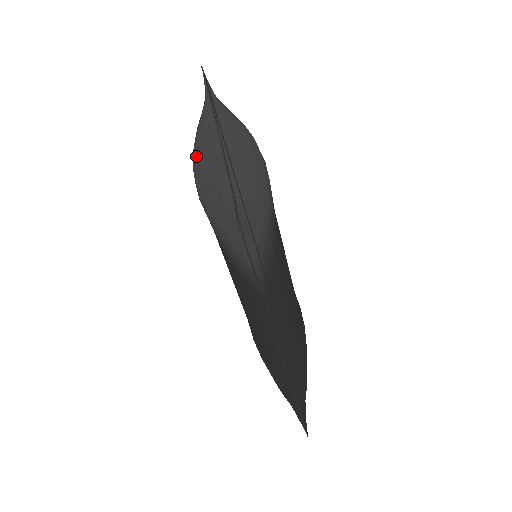
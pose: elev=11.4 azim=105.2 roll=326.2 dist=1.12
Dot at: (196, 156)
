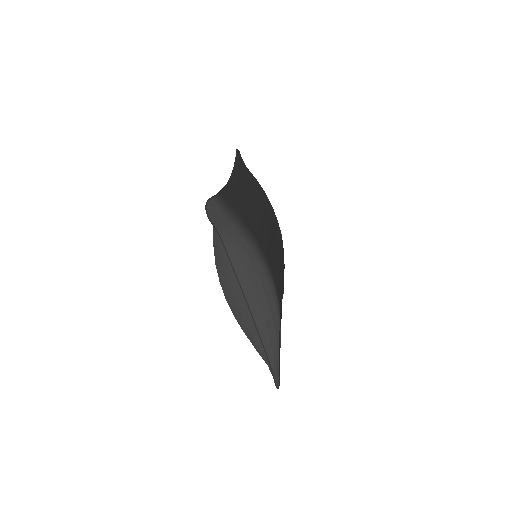
Dot at: (227, 298)
